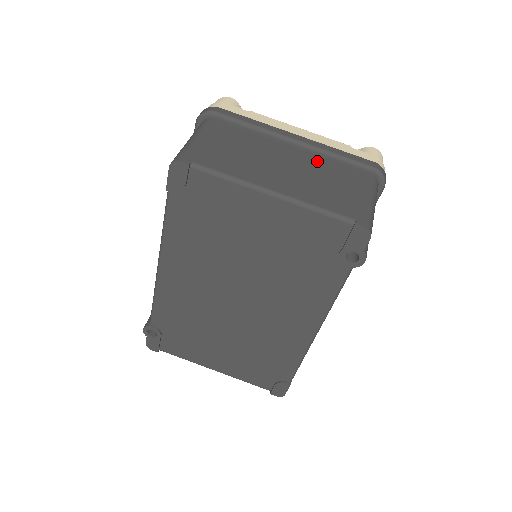
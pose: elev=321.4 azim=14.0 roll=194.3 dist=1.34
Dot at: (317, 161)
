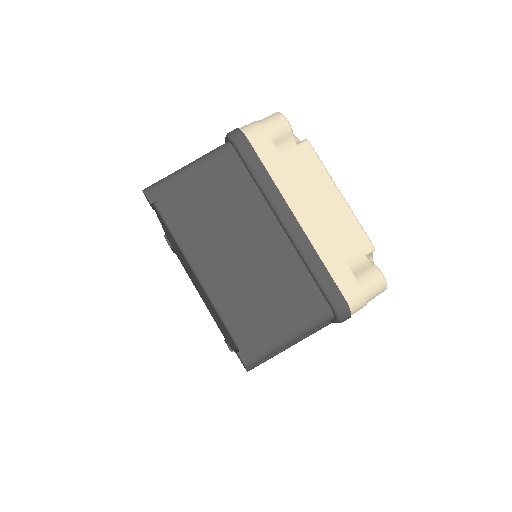
Dot at: (287, 260)
